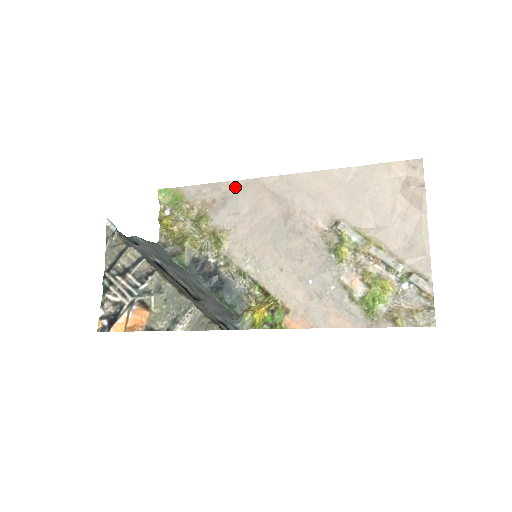
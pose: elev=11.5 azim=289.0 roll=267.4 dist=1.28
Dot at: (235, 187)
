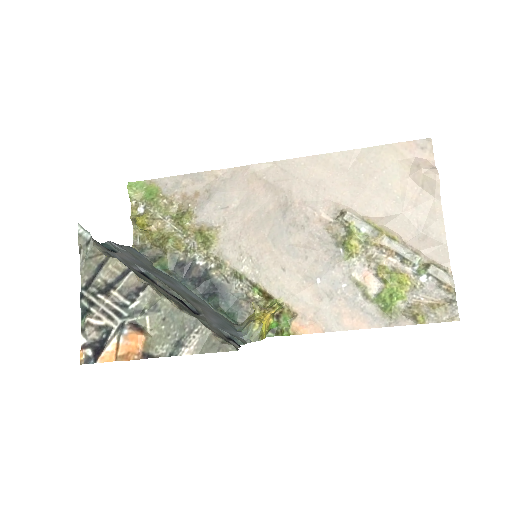
Dot at: (221, 177)
